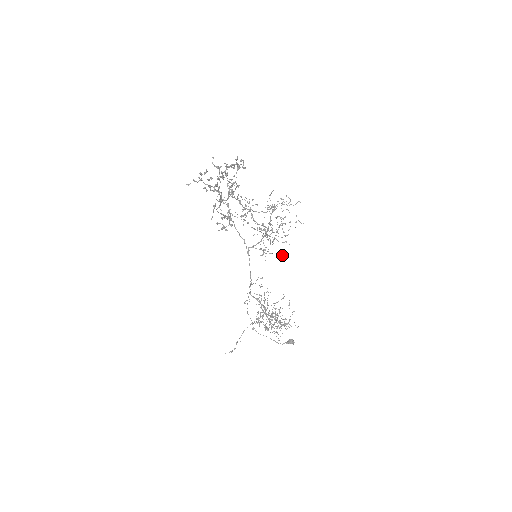
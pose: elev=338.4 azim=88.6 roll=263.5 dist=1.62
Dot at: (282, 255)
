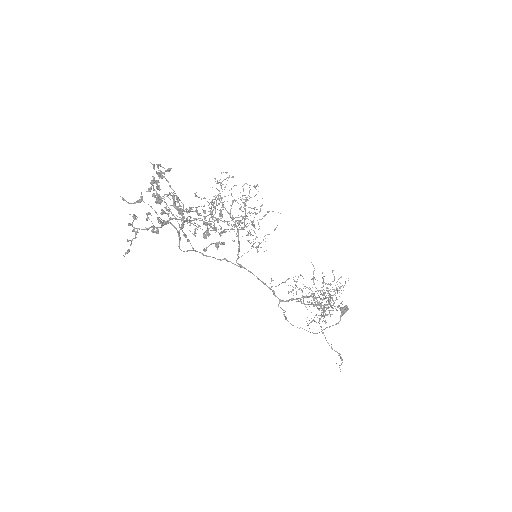
Dot at: occluded
